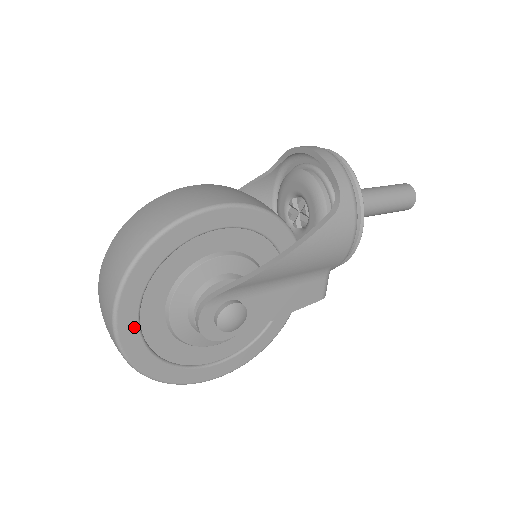
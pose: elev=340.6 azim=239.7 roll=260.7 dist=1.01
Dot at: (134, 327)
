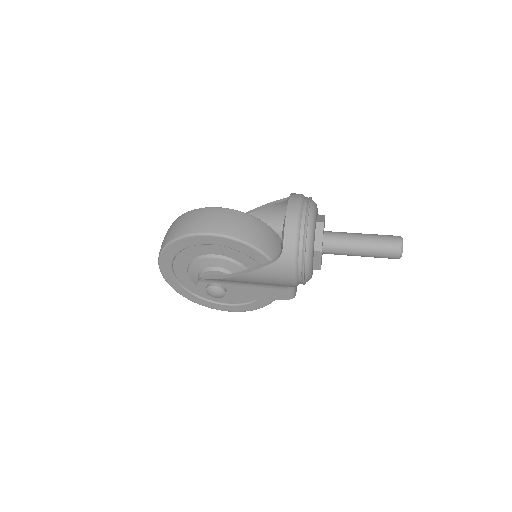
Dot at: (171, 275)
